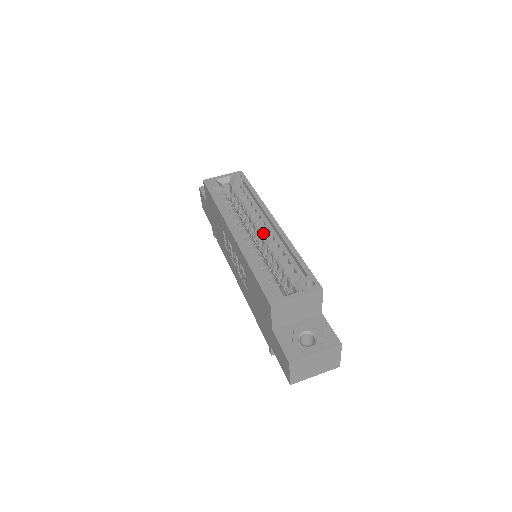
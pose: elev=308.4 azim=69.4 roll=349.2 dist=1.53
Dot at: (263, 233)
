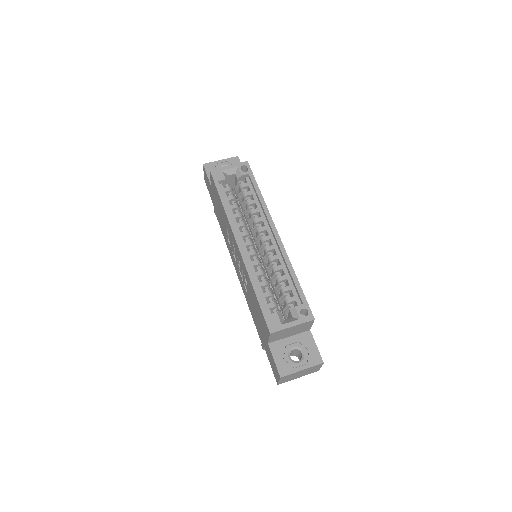
Dot at: (266, 244)
